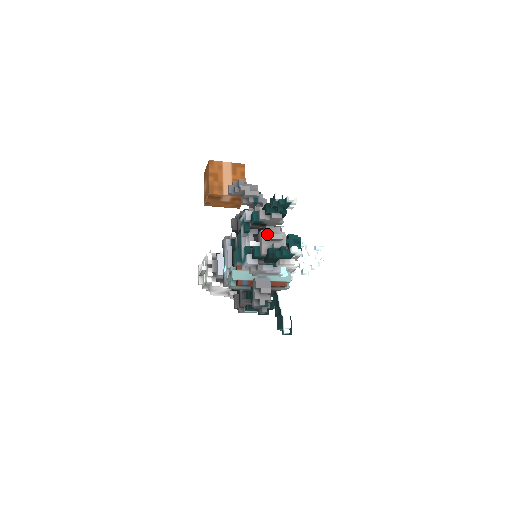
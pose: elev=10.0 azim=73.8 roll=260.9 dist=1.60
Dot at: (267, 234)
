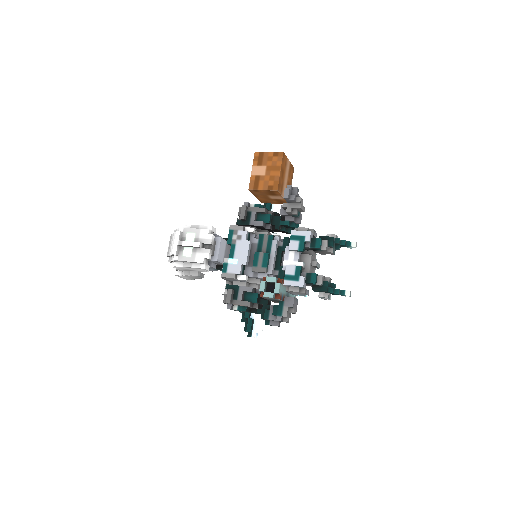
Dot at: (316, 261)
